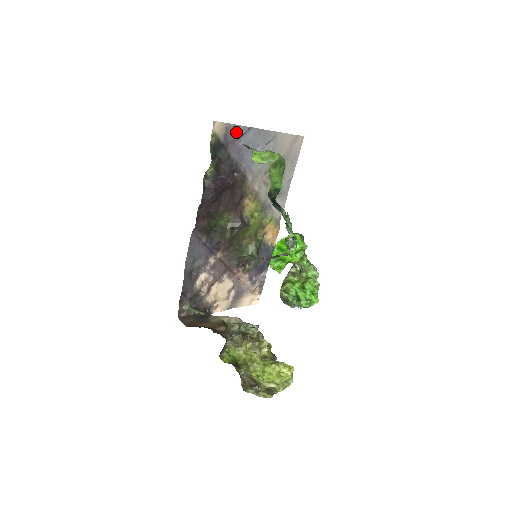
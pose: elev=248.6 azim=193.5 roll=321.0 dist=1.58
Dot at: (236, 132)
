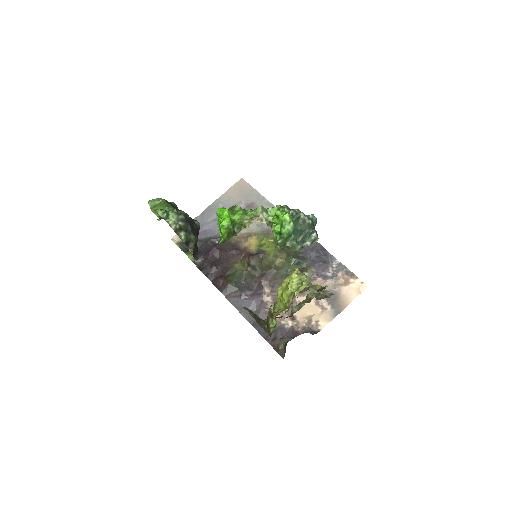
Dot at: occluded
